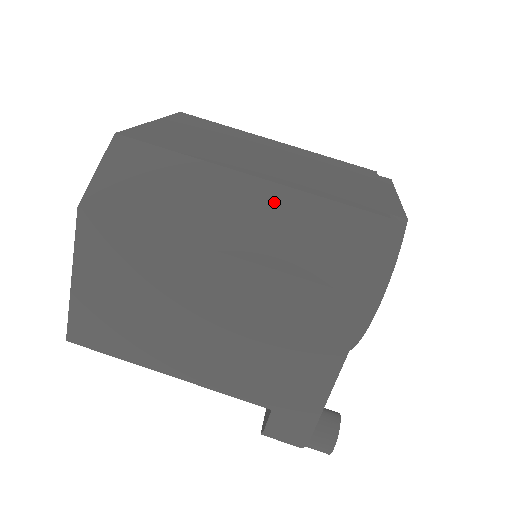
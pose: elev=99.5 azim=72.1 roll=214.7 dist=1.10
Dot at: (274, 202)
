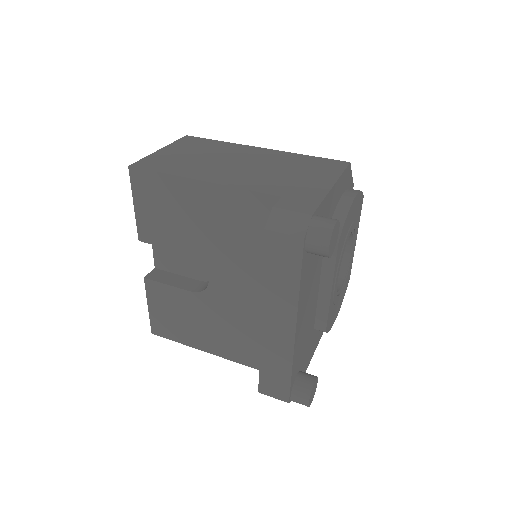
Dot at: occluded
